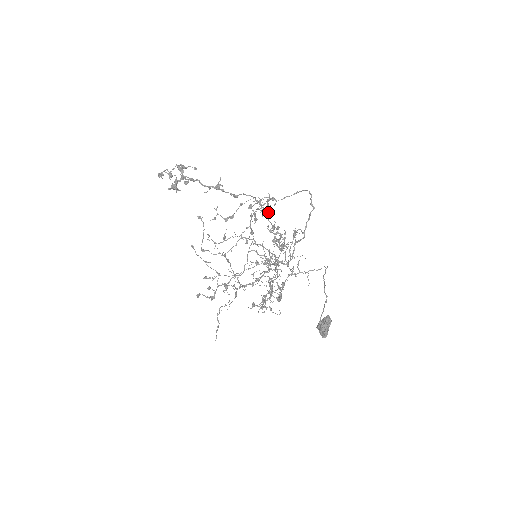
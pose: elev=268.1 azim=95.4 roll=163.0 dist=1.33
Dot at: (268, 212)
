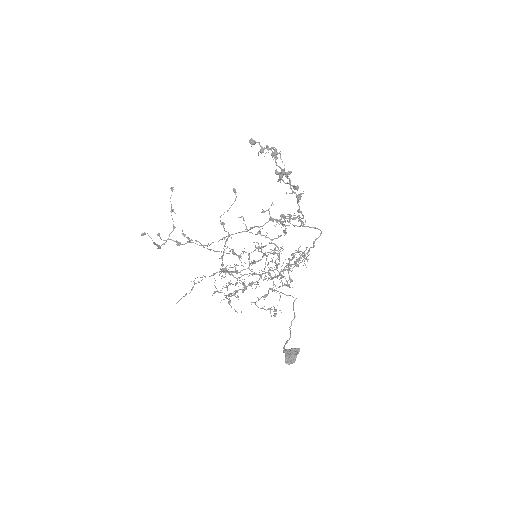
Dot at: occluded
